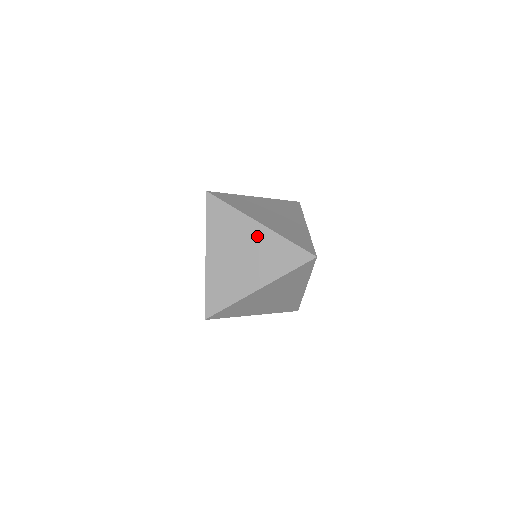
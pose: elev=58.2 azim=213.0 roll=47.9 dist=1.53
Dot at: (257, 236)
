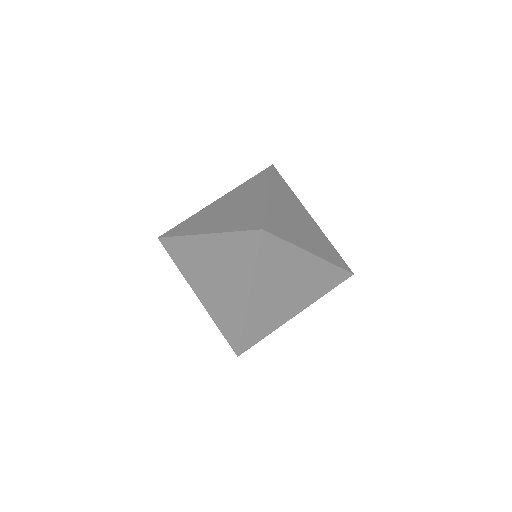
Dot at: (211, 248)
